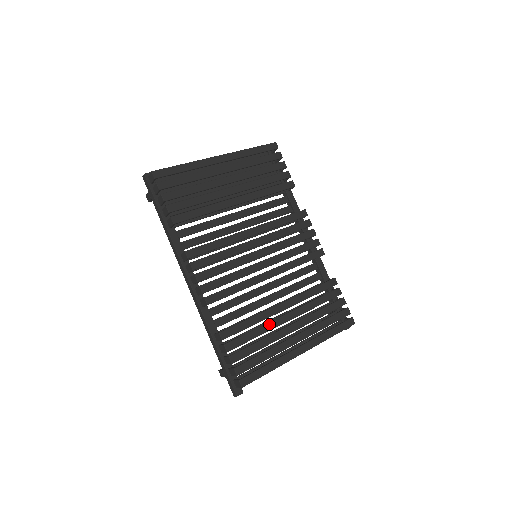
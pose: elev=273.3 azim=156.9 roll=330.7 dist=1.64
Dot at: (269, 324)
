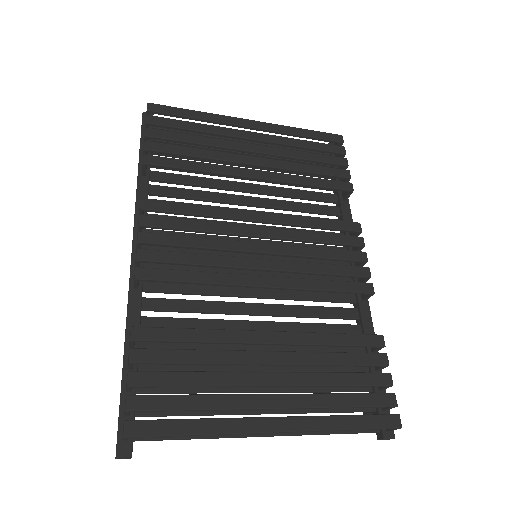
Dot at: (229, 353)
